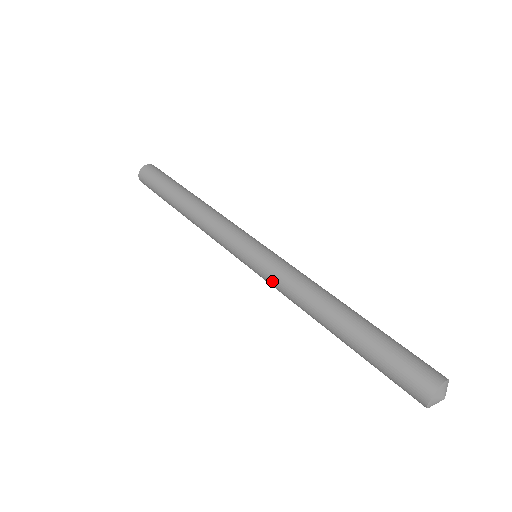
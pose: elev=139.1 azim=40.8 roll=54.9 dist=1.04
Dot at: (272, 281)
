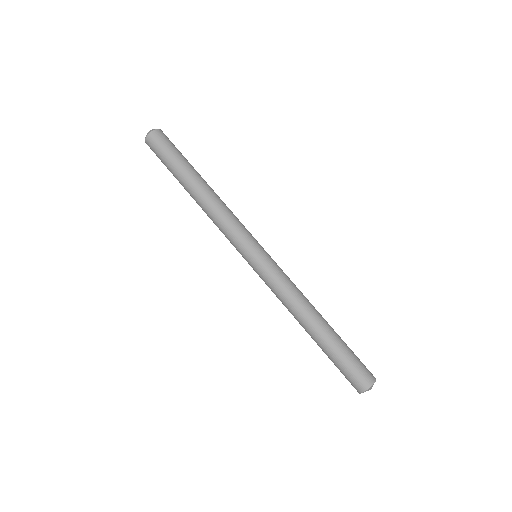
Dot at: (268, 286)
